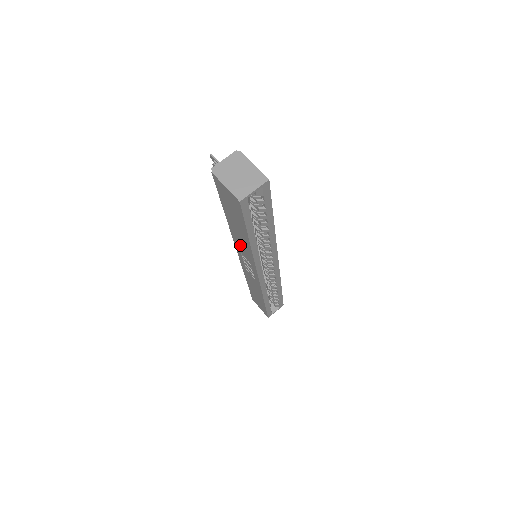
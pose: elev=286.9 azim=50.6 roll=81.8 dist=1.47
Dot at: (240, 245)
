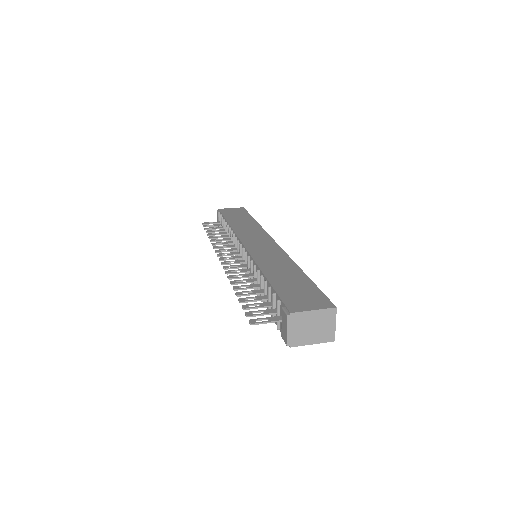
Dot at: occluded
